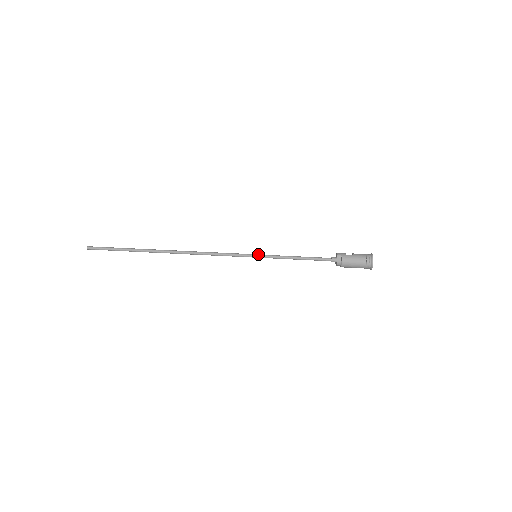
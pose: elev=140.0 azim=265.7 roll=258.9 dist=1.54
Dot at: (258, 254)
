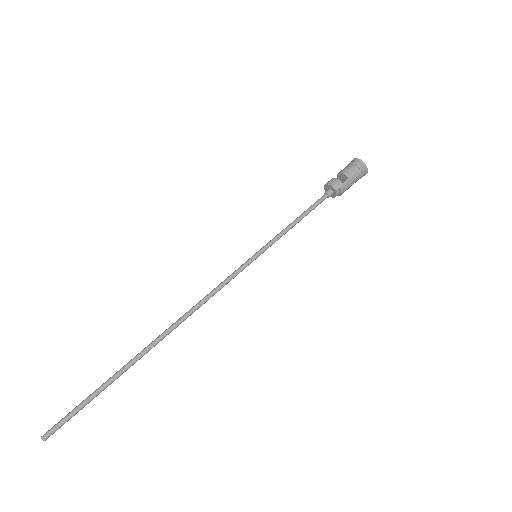
Dot at: (258, 253)
